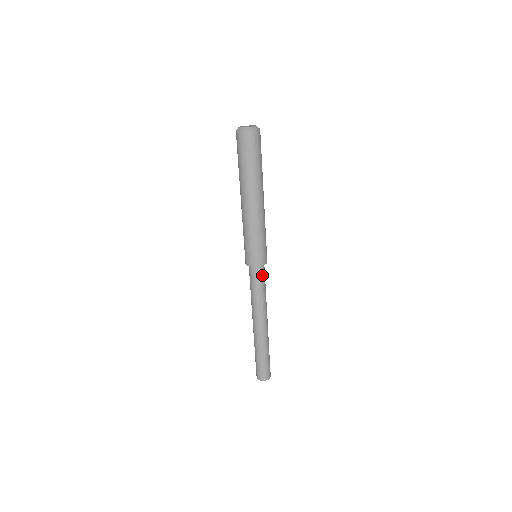
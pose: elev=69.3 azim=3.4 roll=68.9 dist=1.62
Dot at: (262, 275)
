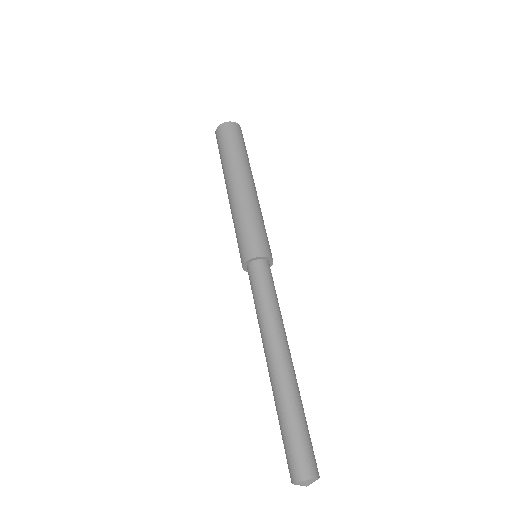
Dot at: (265, 274)
